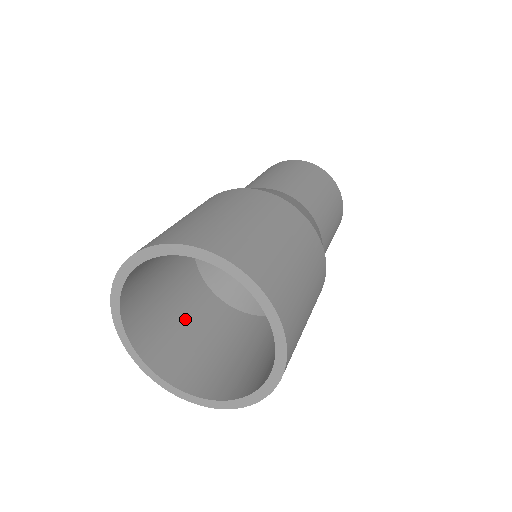
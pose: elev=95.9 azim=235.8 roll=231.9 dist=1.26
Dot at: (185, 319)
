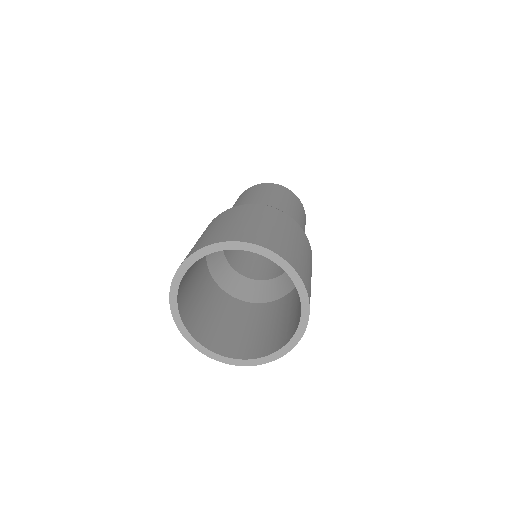
Dot at: (225, 319)
